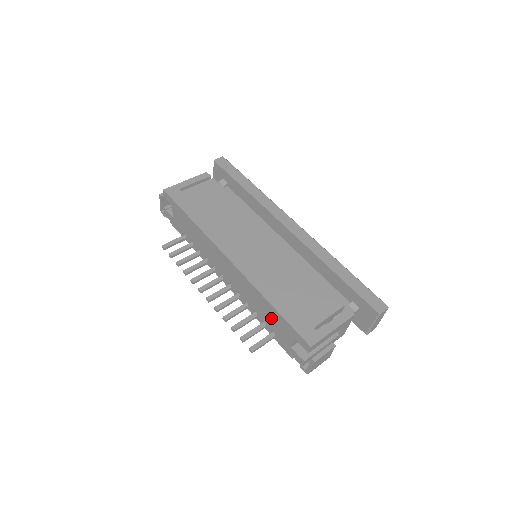
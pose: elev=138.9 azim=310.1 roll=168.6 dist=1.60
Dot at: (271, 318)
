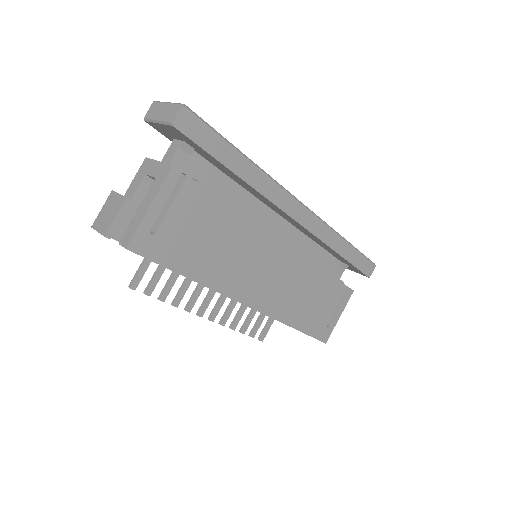
Dot at: occluded
